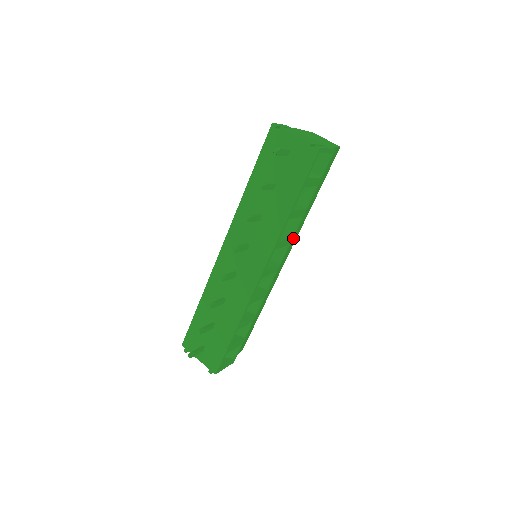
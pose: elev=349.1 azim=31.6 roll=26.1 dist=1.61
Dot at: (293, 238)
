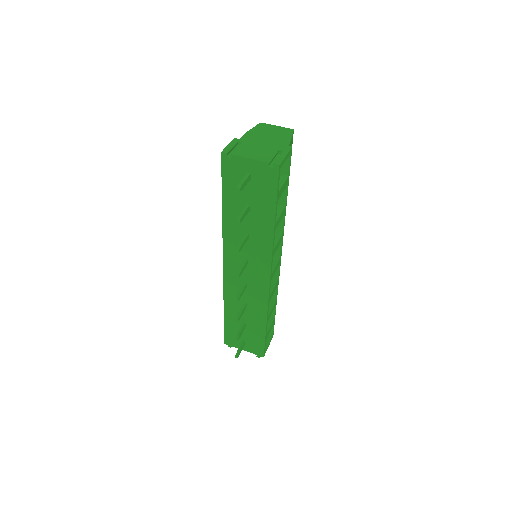
Dot at: occluded
